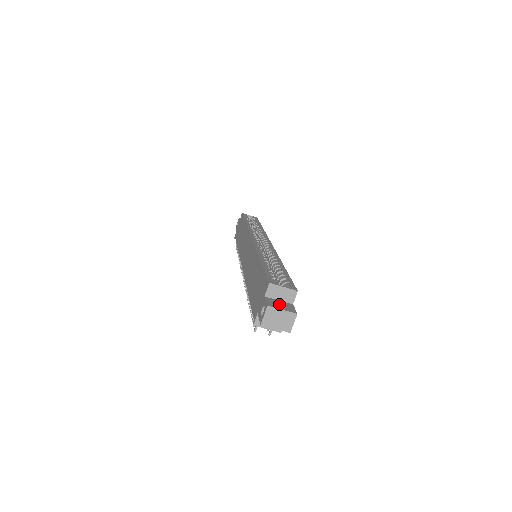
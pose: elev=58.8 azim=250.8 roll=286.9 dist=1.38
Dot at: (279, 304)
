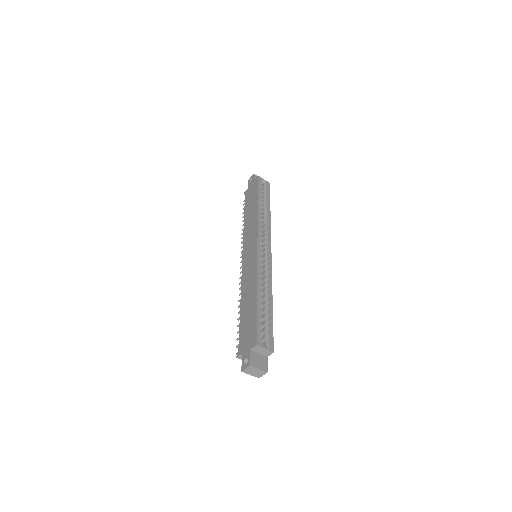
Dot at: (258, 360)
